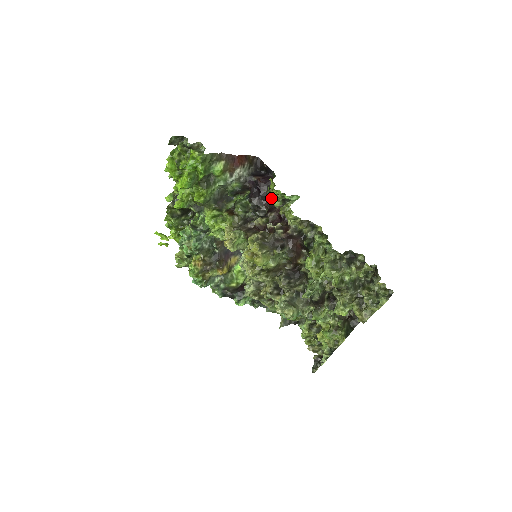
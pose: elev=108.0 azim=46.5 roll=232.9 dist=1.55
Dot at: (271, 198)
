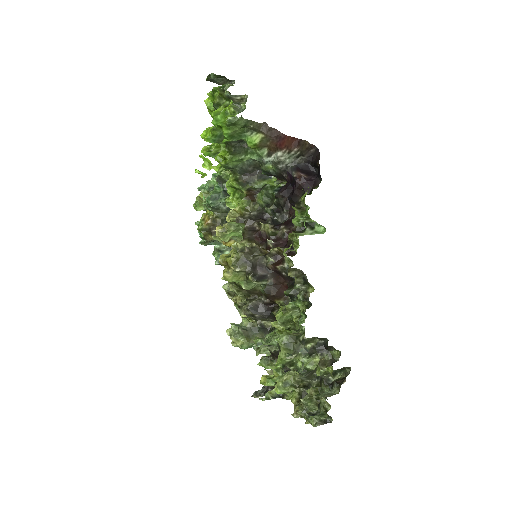
Dot at: (298, 209)
